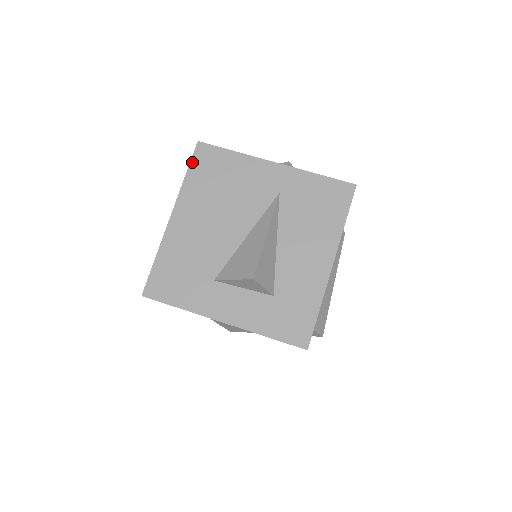
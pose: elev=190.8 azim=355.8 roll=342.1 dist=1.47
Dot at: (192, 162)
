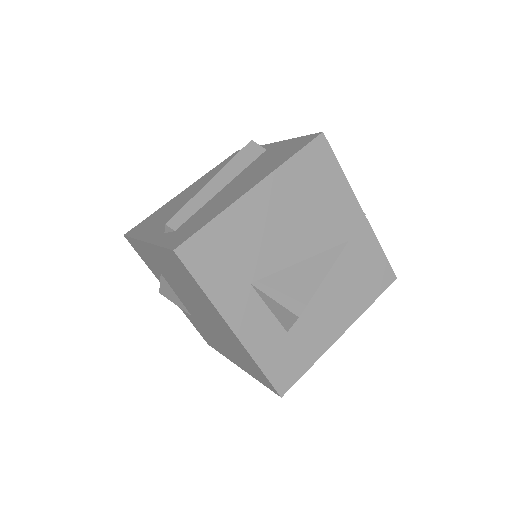
Dot at: (306, 148)
